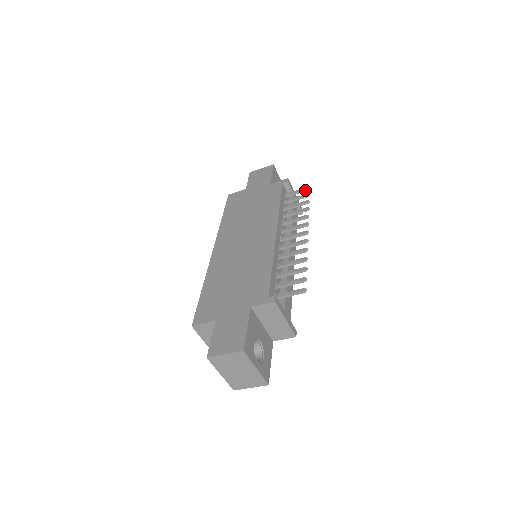
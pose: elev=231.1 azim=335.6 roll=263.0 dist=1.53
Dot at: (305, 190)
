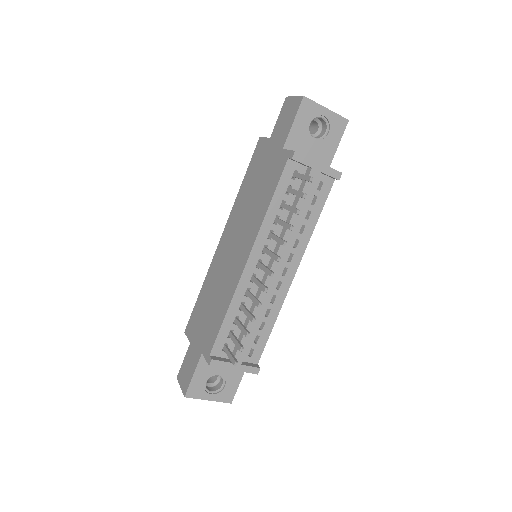
Dot at: occluded
